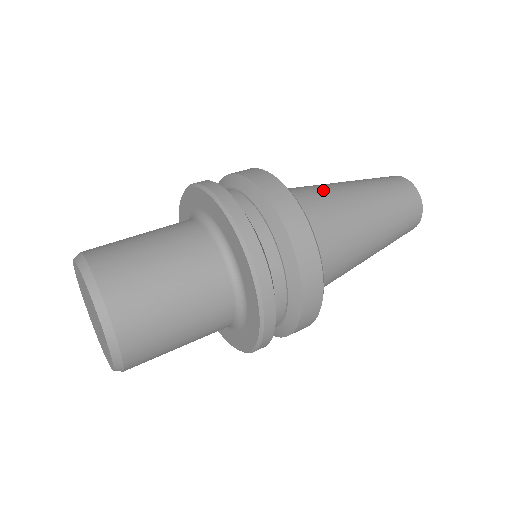
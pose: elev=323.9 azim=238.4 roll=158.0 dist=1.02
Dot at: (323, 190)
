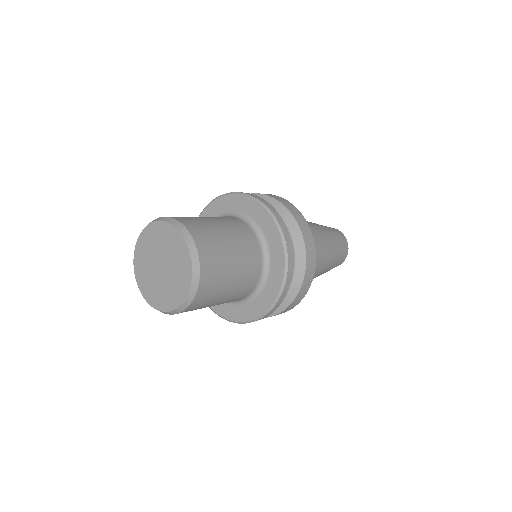
Dot at: occluded
